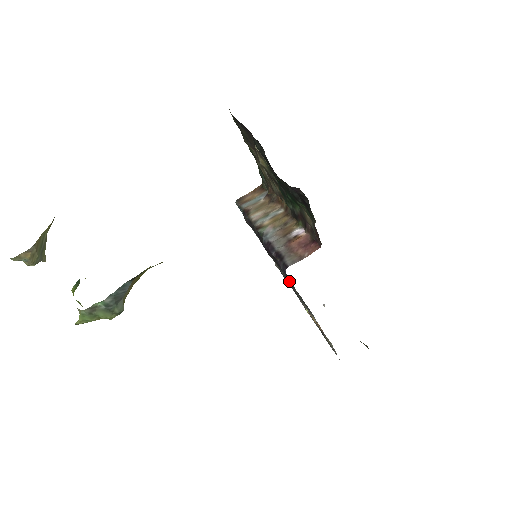
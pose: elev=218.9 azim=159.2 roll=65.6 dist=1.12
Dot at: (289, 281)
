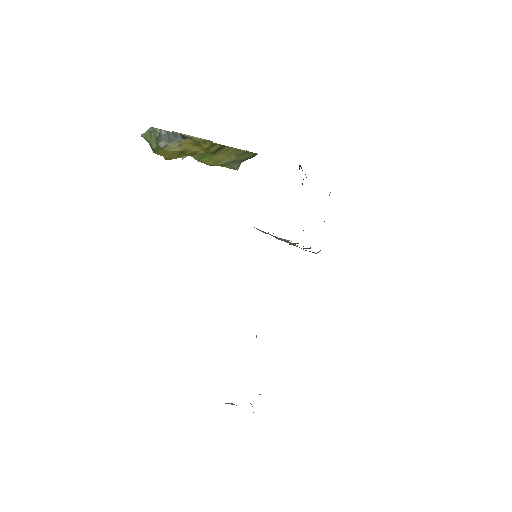
Dot at: occluded
